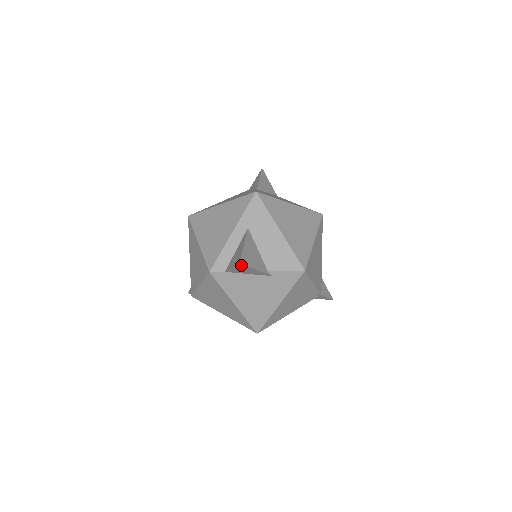
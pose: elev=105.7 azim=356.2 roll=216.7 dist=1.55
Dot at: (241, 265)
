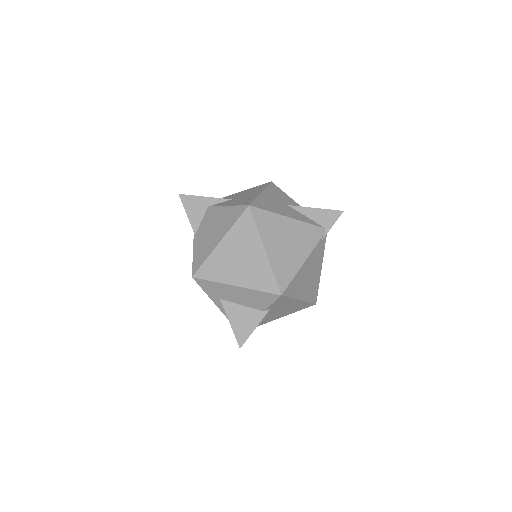
Dot at: (243, 343)
